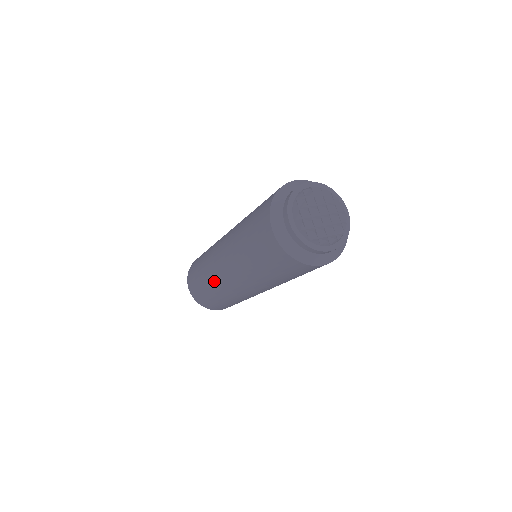
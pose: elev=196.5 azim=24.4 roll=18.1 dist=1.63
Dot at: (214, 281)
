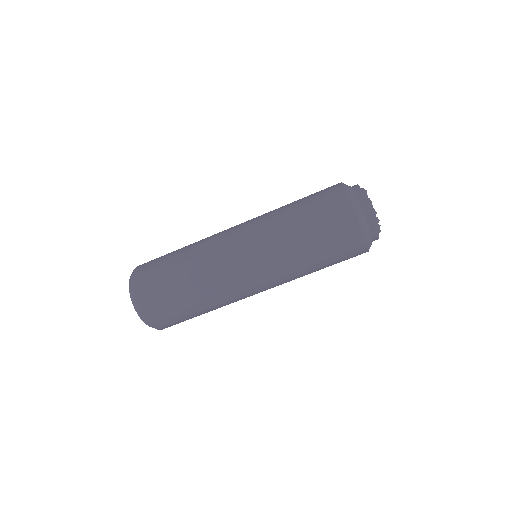
Dot at: (205, 244)
